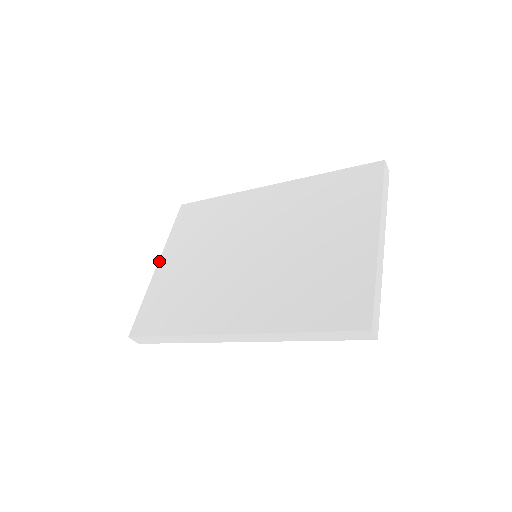
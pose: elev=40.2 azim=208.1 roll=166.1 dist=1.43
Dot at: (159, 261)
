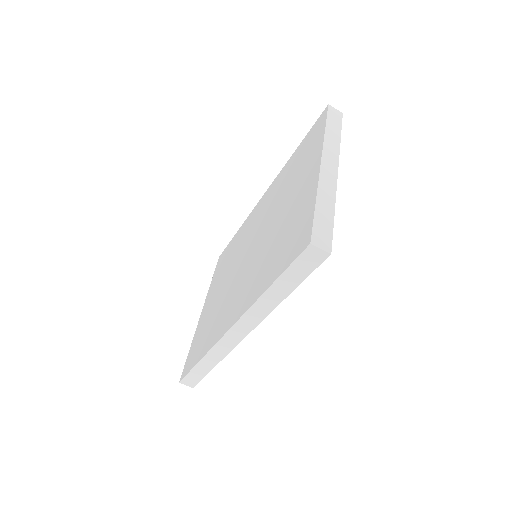
Dot at: (202, 309)
